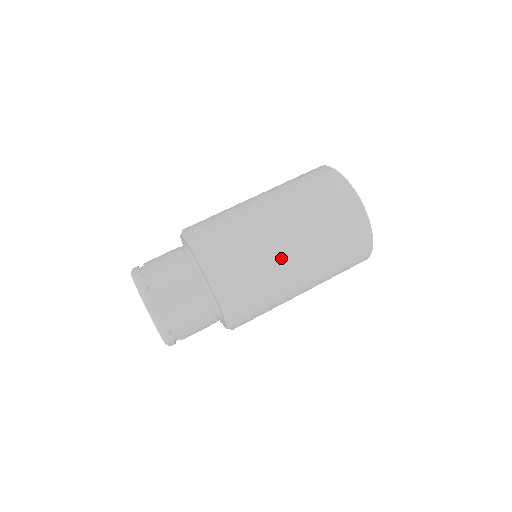
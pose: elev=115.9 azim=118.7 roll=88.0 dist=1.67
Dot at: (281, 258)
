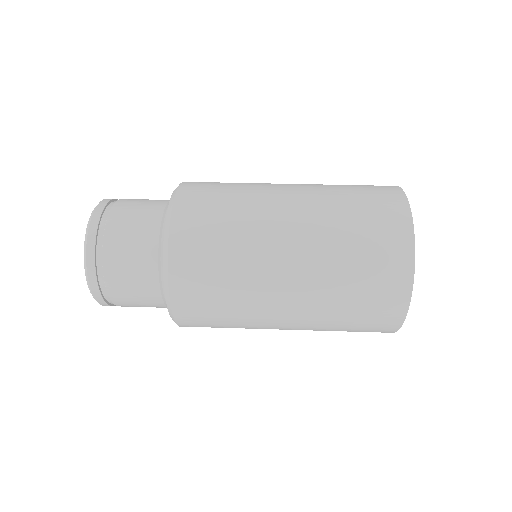
Dot at: (268, 186)
